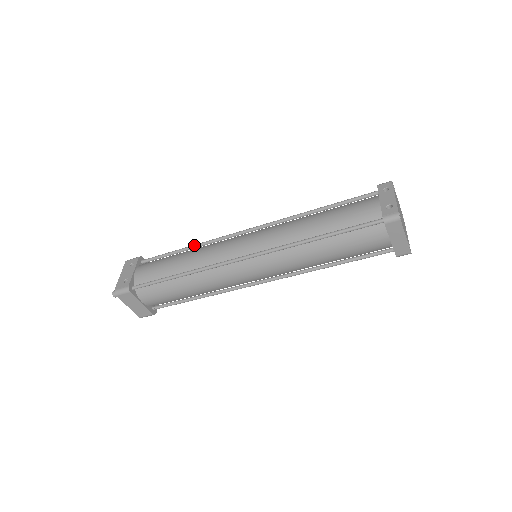
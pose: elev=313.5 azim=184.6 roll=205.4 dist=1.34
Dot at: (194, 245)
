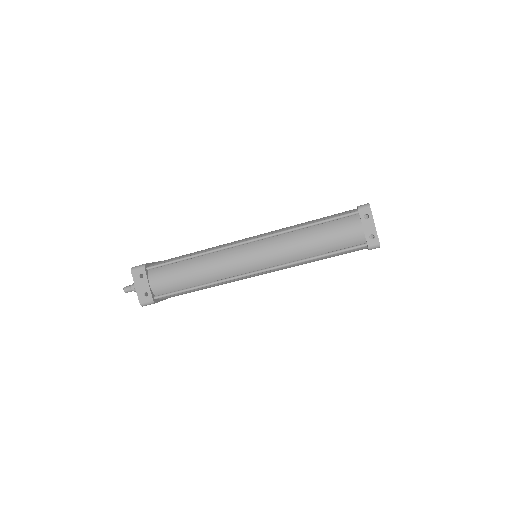
Dot at: (198, 255)
